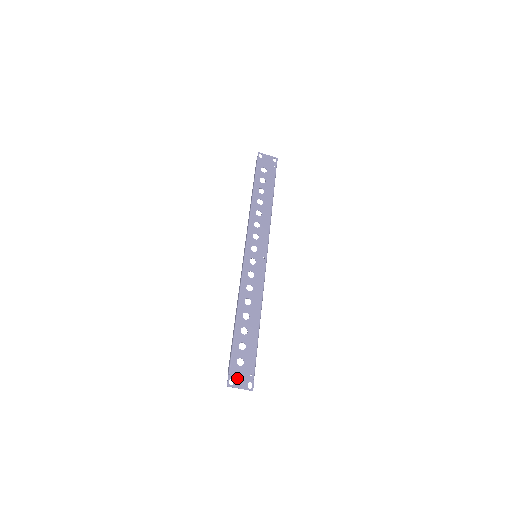
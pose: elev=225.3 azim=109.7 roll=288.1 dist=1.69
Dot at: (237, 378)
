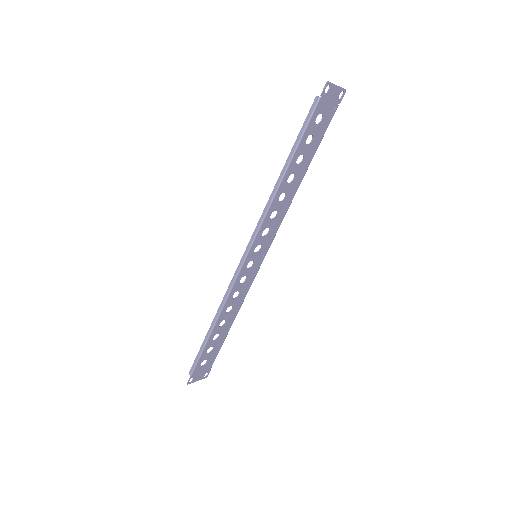
Dot at: (197, 375)
